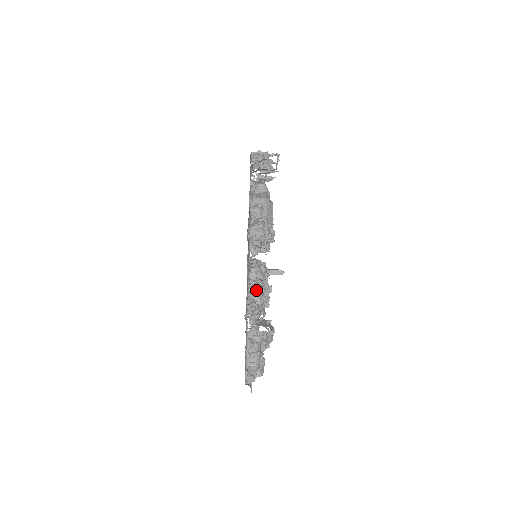
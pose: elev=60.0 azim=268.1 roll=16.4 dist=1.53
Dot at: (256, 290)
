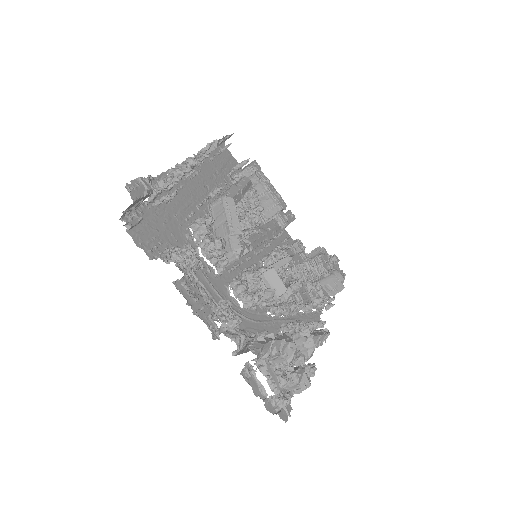
Dot at: occluded
